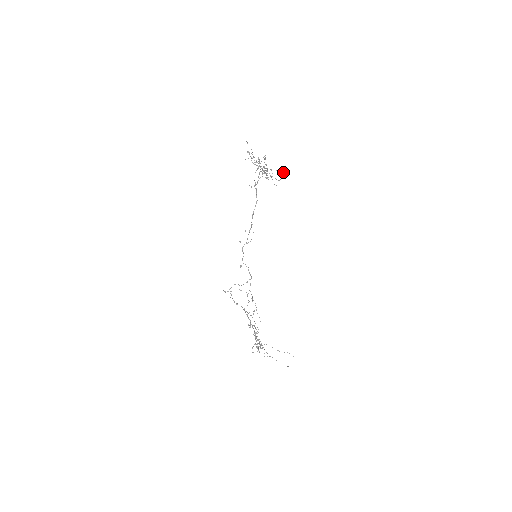
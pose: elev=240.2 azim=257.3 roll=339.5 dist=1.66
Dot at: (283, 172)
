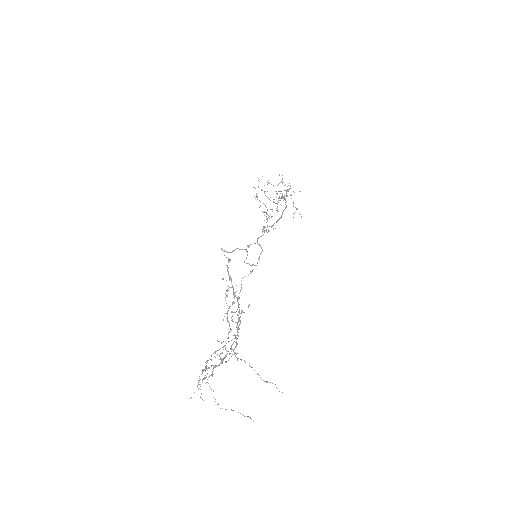
Dot at: (300, 214)
